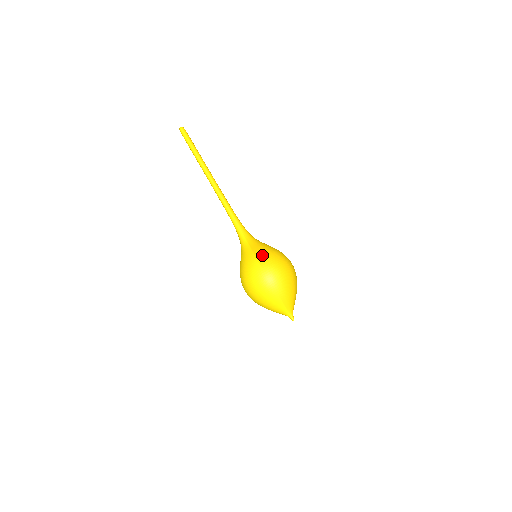
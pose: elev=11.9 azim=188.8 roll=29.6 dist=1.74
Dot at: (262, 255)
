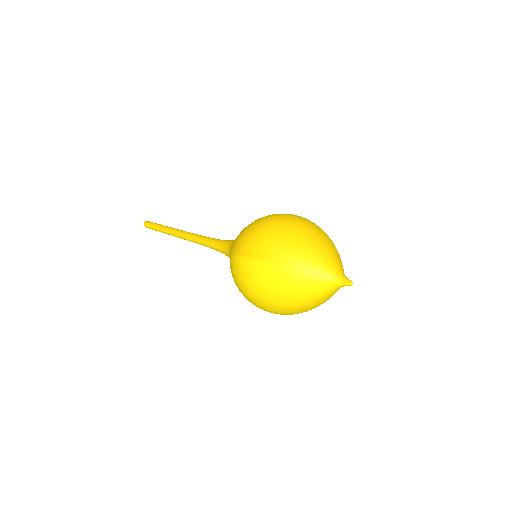
Dot at: (235, 241)
